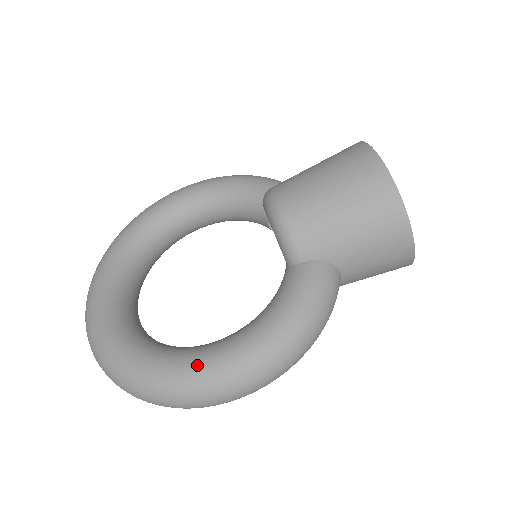
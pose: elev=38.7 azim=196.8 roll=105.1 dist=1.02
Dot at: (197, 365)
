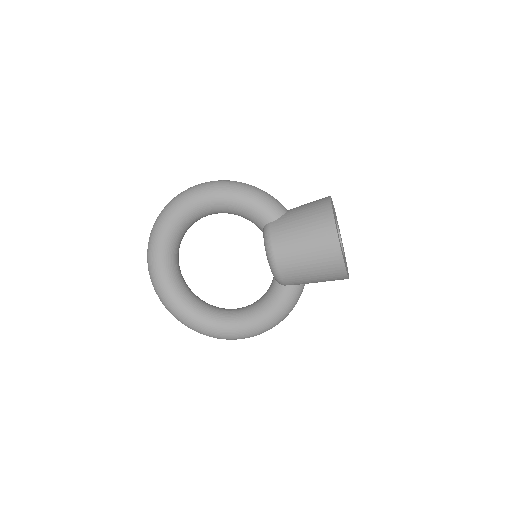
Dot at: (228, 332)
